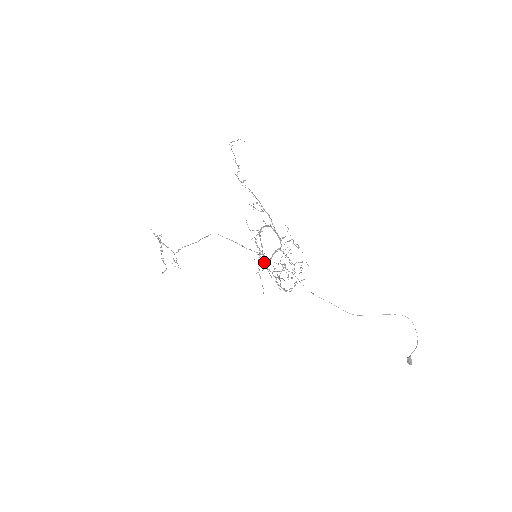
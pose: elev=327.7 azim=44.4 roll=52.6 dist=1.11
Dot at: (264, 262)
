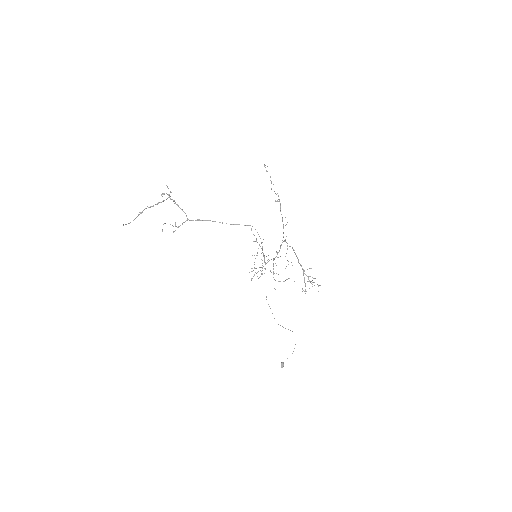
Dot at: occluded
